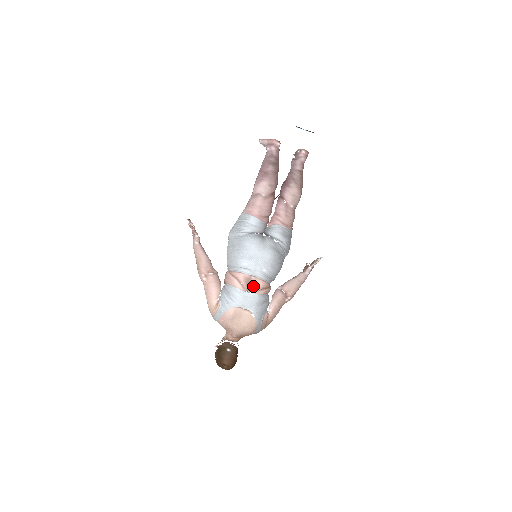
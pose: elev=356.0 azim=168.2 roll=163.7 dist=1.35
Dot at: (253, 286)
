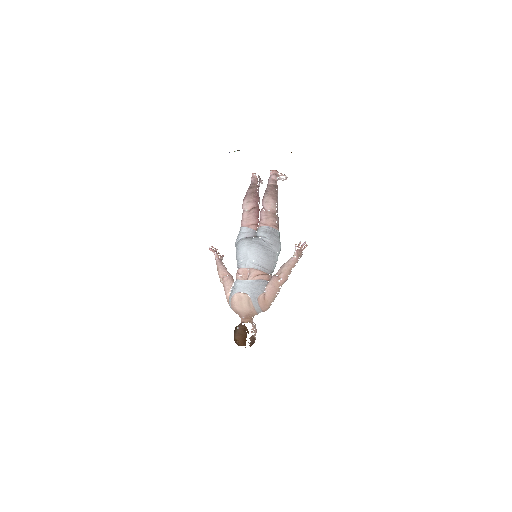
Dot at: (249, 275)
